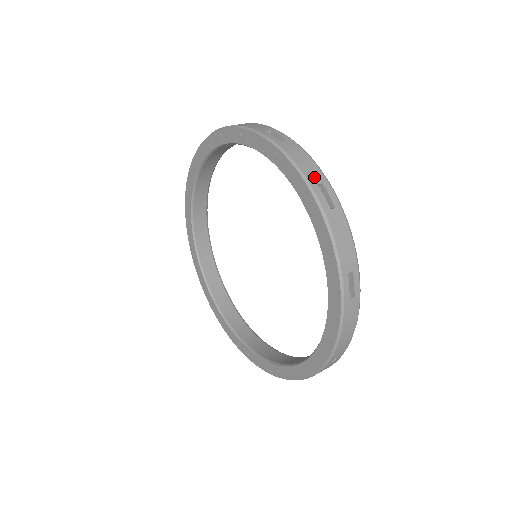
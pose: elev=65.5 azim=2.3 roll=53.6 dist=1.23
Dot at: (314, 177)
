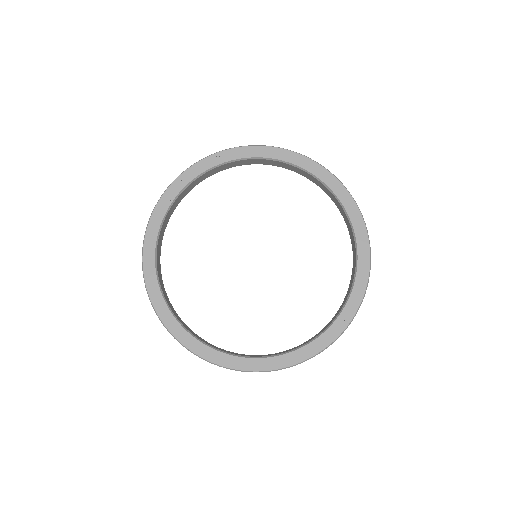
Dot at: occluded
